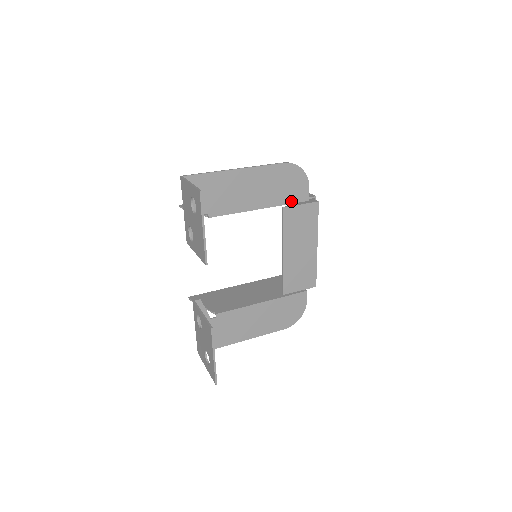
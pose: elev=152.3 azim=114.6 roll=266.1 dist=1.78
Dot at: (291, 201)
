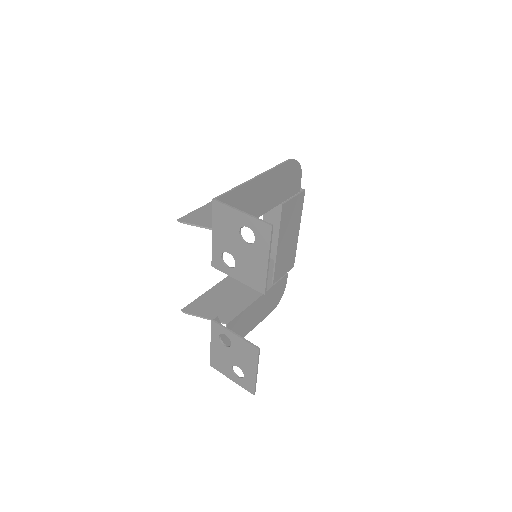
Dot at: (288, 196)
